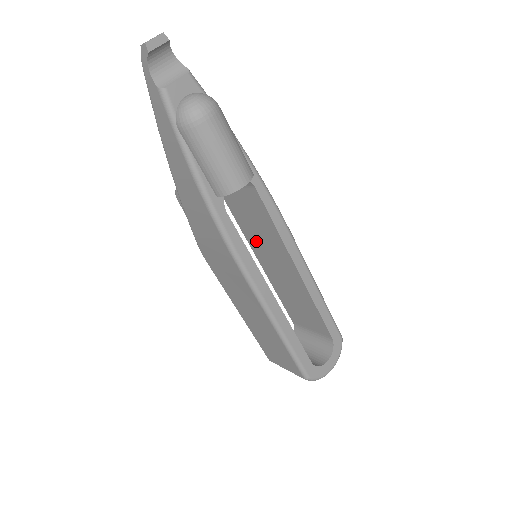
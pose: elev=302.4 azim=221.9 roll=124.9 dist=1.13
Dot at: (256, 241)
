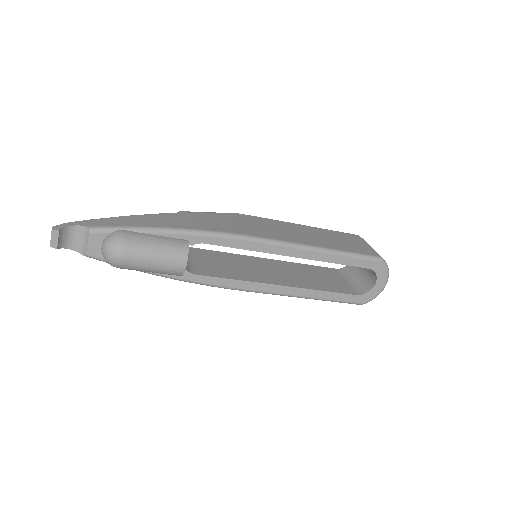
Dot at: occluded
